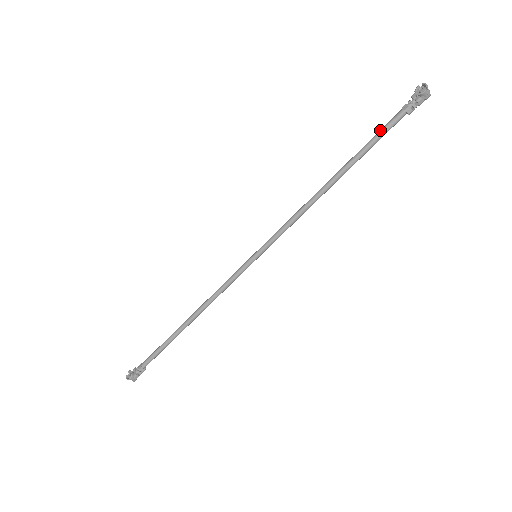
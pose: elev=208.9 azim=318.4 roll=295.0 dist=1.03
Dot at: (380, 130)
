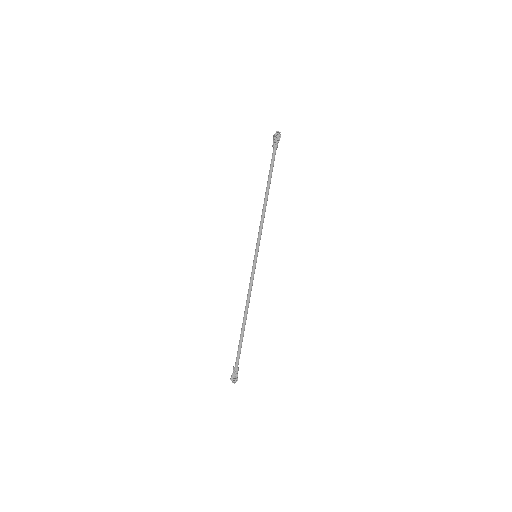
Dot at: (272, 160)
